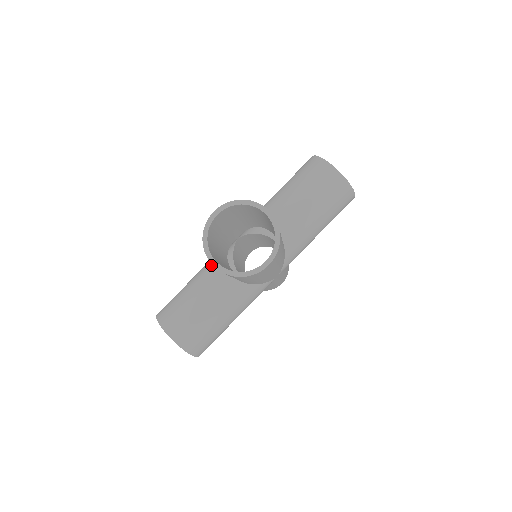
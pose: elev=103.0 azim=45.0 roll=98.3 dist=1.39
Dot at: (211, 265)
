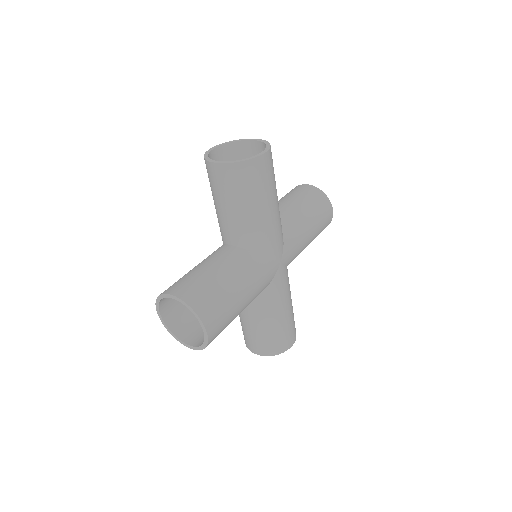
Dot at: occluded
